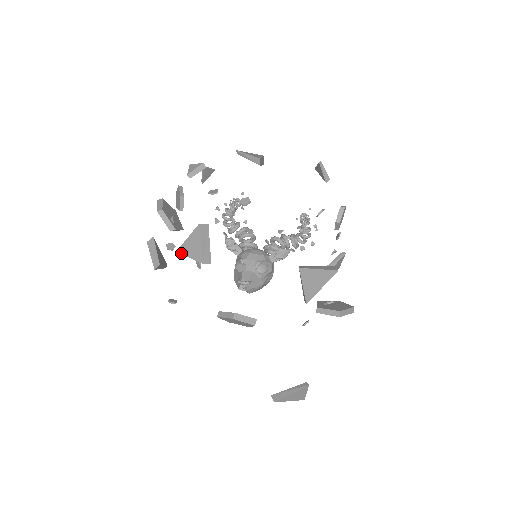
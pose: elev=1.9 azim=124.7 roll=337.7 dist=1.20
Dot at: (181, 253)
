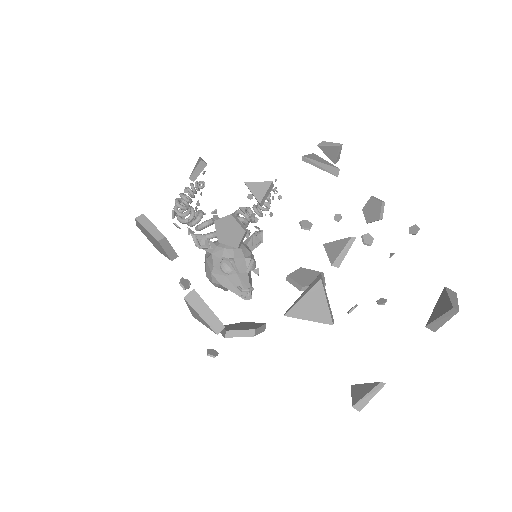
Dot at: (293, 317)
